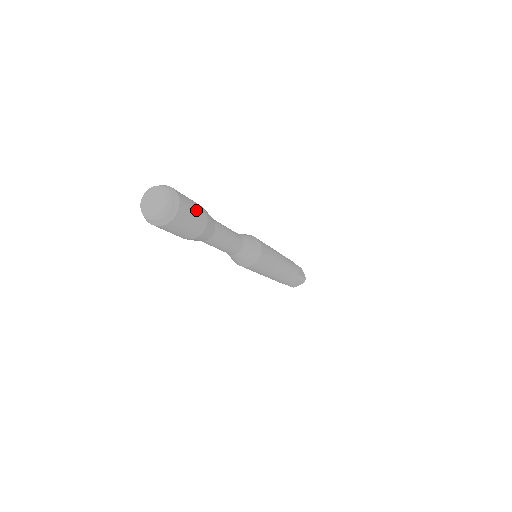
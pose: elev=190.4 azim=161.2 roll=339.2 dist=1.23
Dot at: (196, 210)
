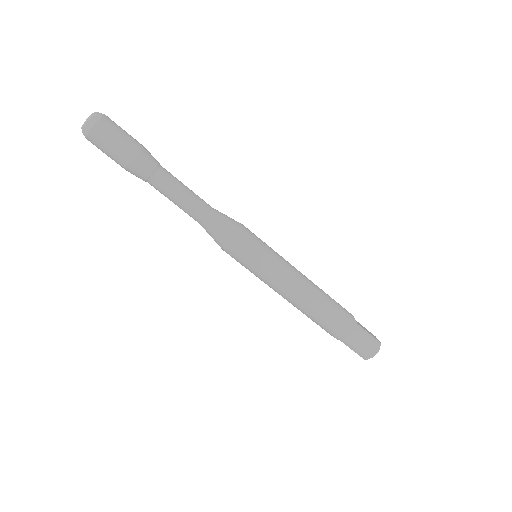
Dot at: (127, 134)
